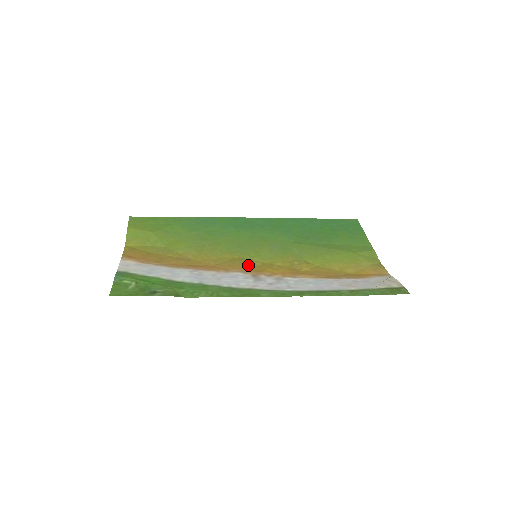
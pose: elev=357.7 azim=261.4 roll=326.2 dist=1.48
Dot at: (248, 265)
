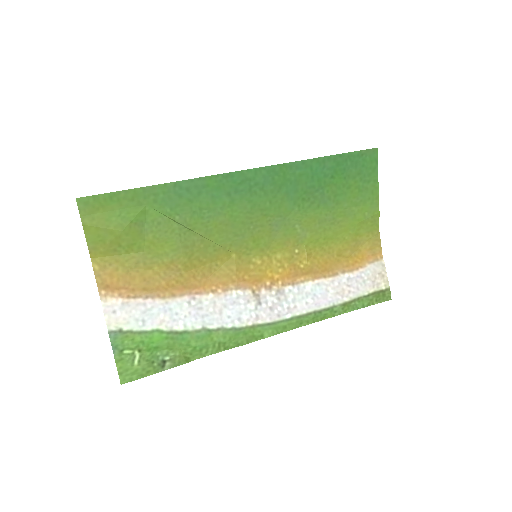
Dot at: (247, 269)
